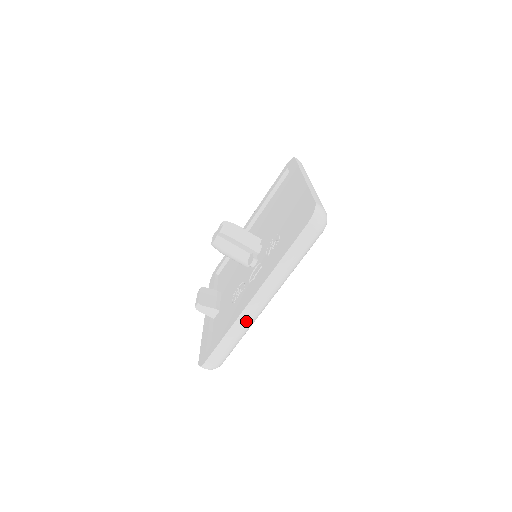
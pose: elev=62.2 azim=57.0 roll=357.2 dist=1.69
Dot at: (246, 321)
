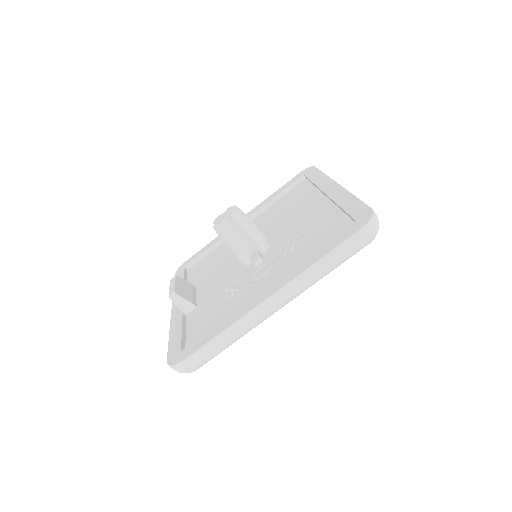
Dot at: (250, 323)
